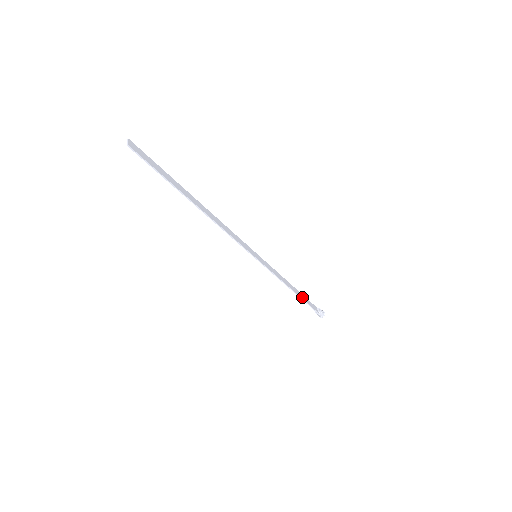
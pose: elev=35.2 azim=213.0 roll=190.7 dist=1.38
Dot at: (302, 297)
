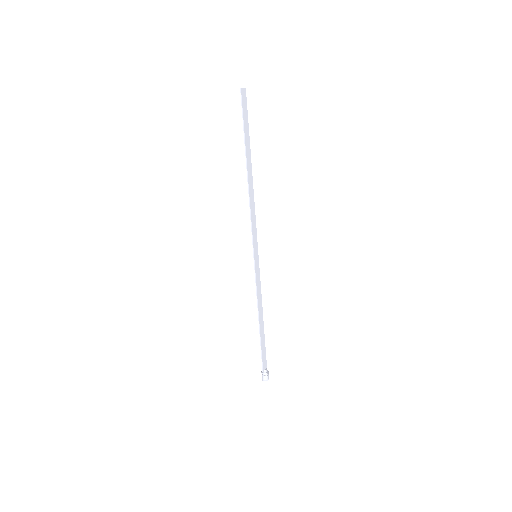
Dot at: (262, 338)
